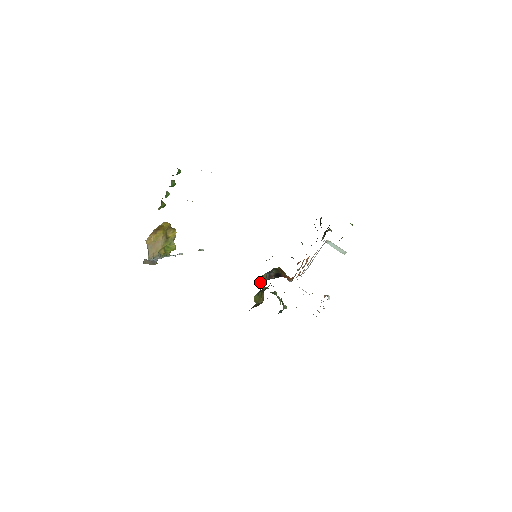
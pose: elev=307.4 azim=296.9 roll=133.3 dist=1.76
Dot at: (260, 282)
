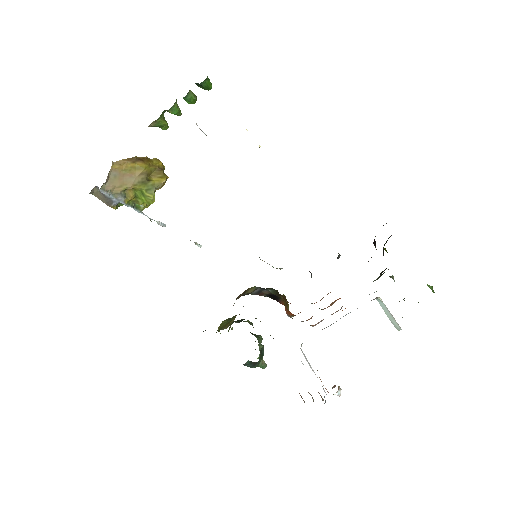
Dot at: (240, 295)
